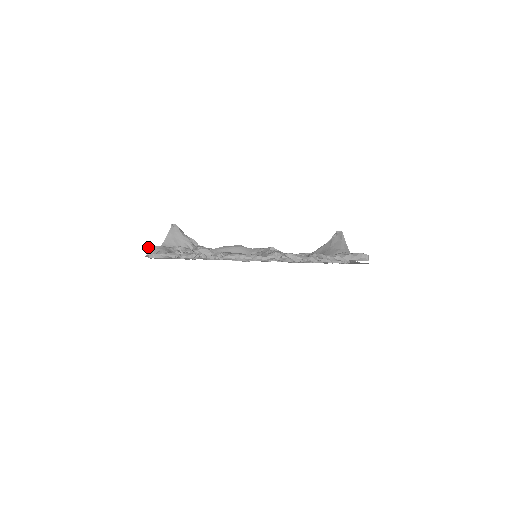
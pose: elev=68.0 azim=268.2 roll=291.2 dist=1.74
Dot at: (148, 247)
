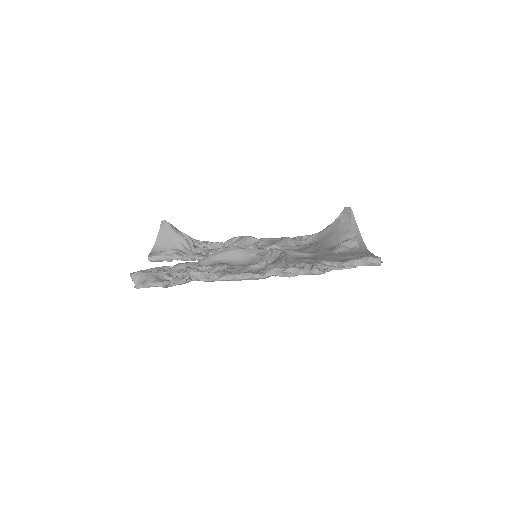
Dot at: (134, 274)
